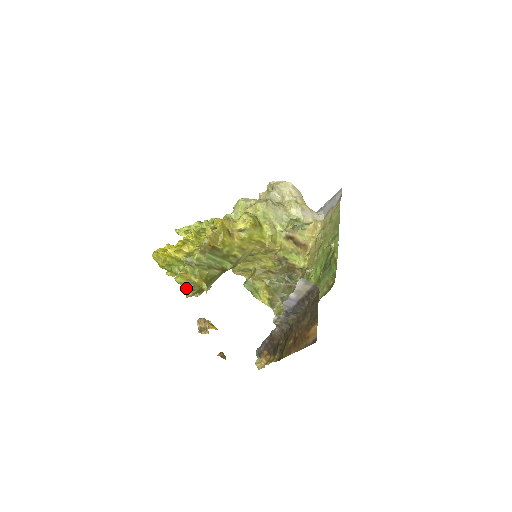
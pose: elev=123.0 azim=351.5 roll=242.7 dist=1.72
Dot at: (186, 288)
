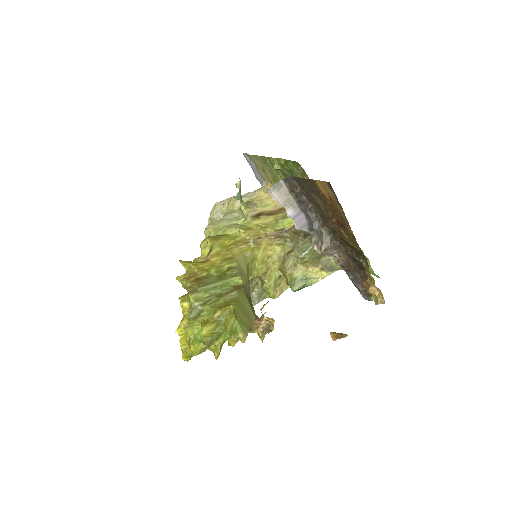
Dot at: (222, 330)
